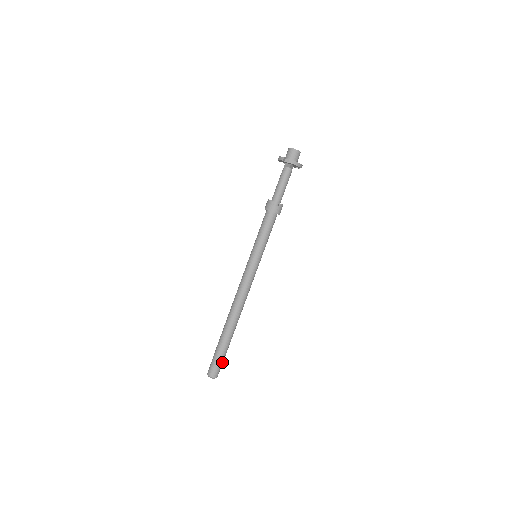
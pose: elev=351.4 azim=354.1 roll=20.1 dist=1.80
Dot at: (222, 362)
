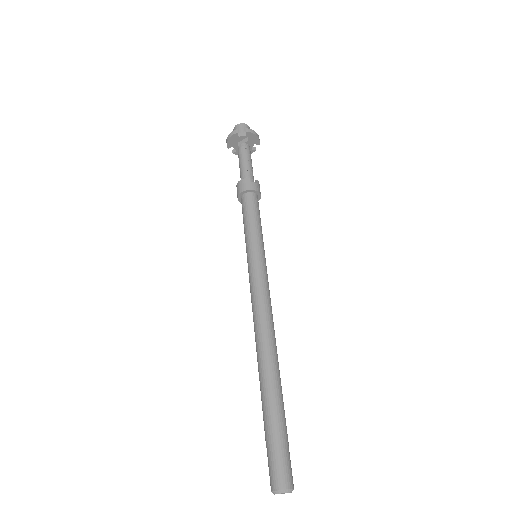
Dot at: (288, 450)
